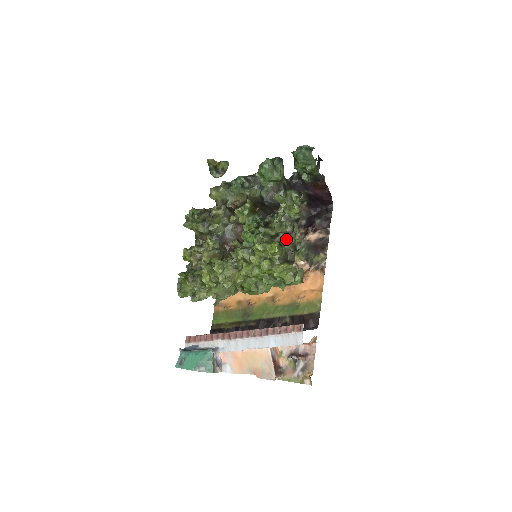
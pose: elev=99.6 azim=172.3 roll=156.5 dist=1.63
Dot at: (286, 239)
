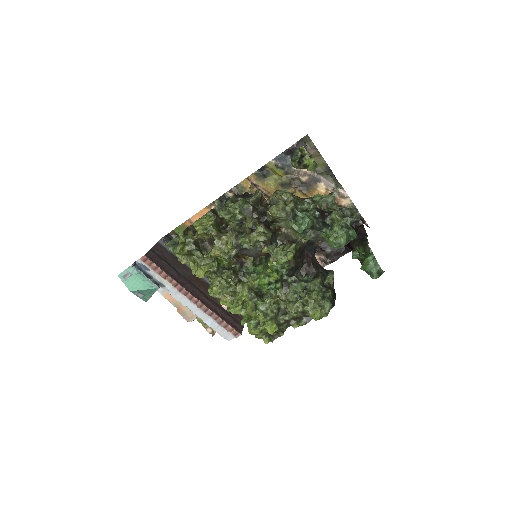
Dot at: (287, 322)
